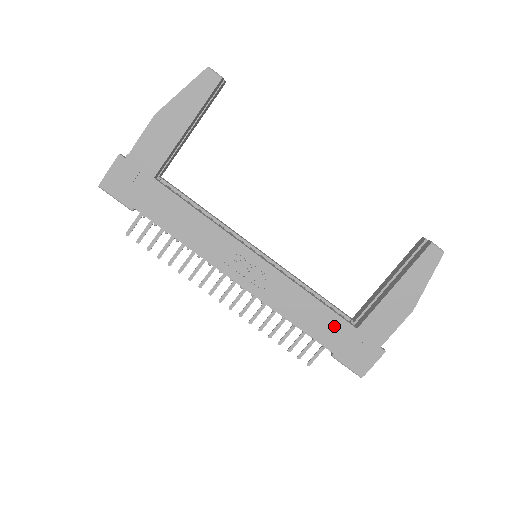
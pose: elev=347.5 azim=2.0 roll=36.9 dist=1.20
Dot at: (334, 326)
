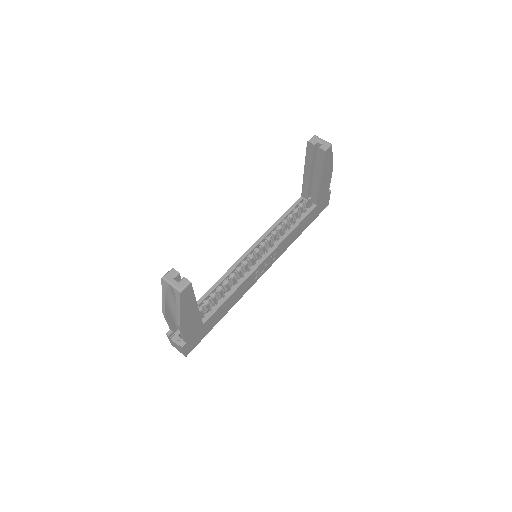
Dot at: (308, 219)
